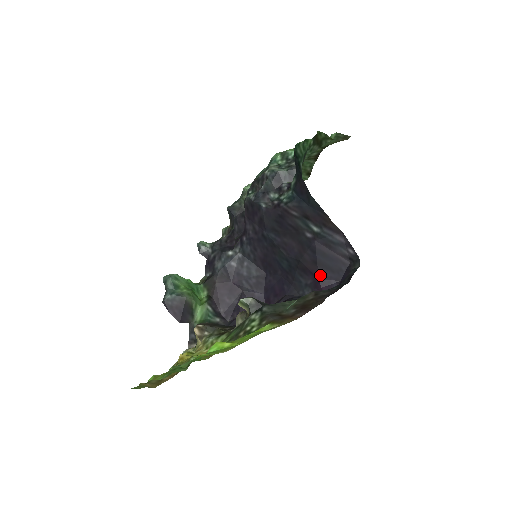
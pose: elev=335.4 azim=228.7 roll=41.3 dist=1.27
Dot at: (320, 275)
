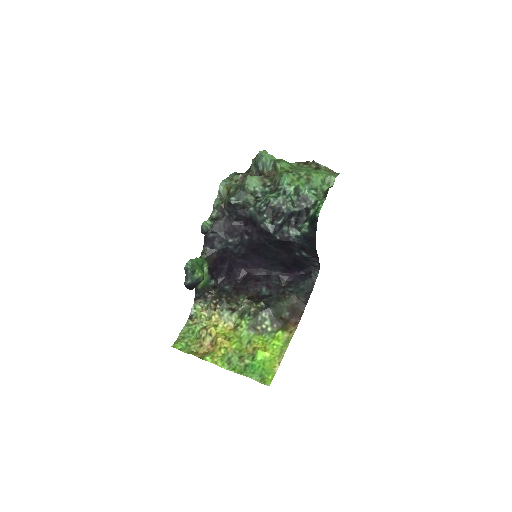
Dot at: (291, 268)
